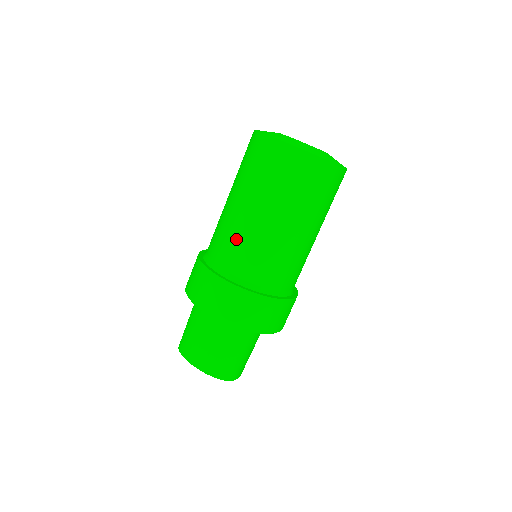
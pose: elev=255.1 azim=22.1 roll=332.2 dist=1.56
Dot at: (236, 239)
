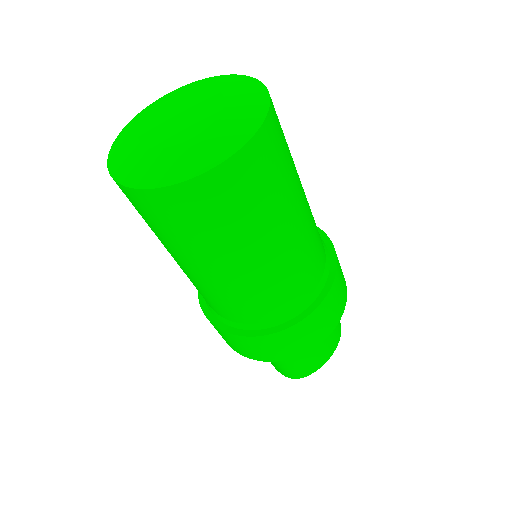
Dot at: occluded
